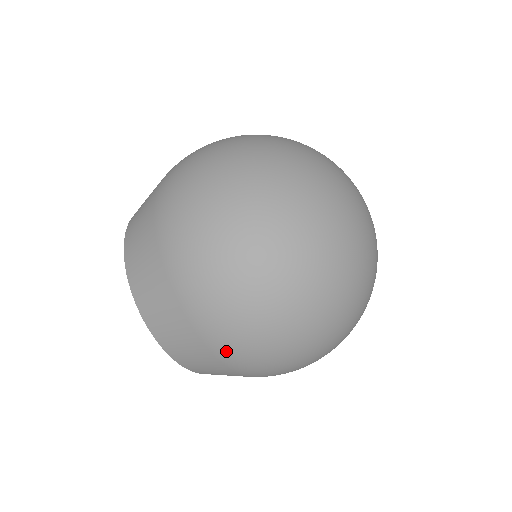
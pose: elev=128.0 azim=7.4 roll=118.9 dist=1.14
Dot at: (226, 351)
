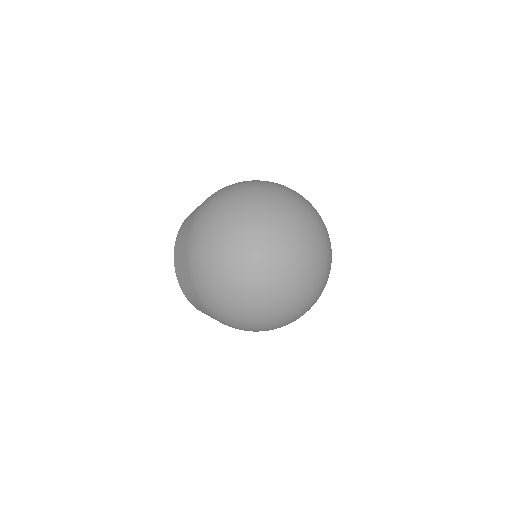
Dot at: occluded
